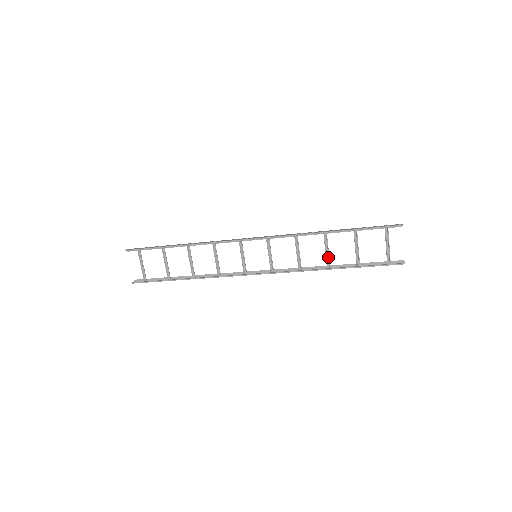
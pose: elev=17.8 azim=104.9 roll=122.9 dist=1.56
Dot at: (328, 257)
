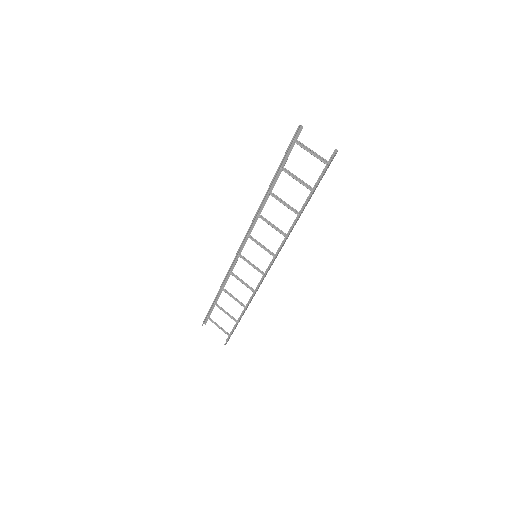
Dot at: (291, 208)
